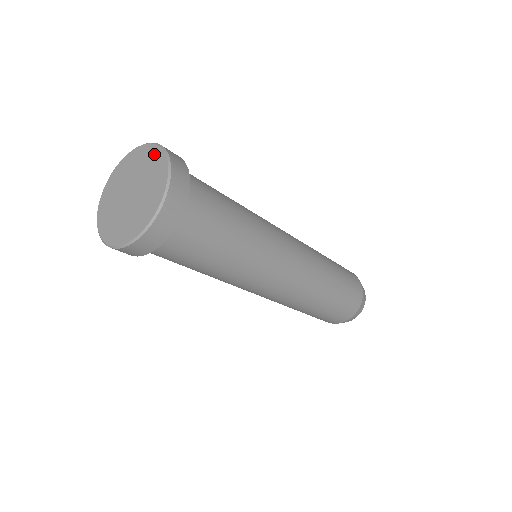
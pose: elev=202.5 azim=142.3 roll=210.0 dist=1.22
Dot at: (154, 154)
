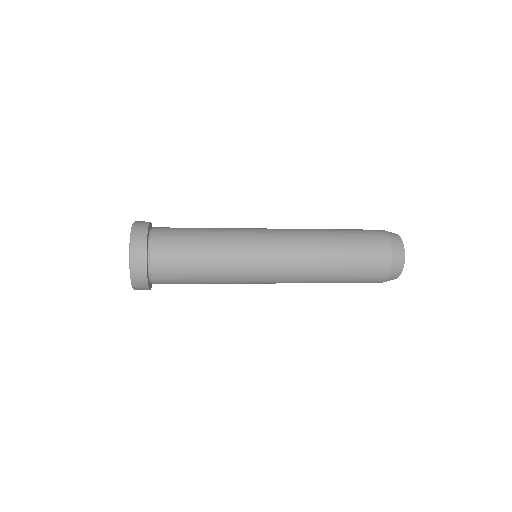
Dot at: occluded
